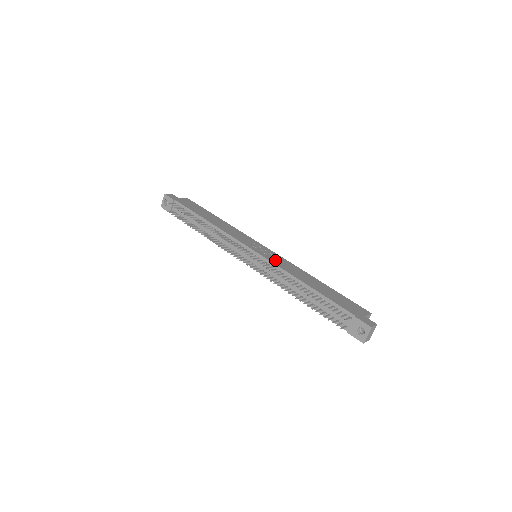
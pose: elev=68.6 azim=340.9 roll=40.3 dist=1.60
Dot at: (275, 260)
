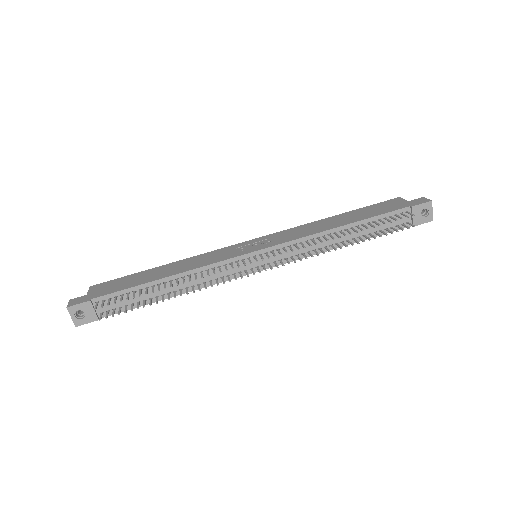
Dot at: (285, 238)
